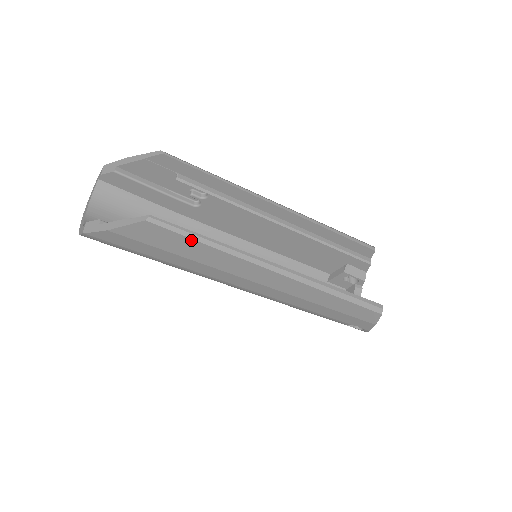
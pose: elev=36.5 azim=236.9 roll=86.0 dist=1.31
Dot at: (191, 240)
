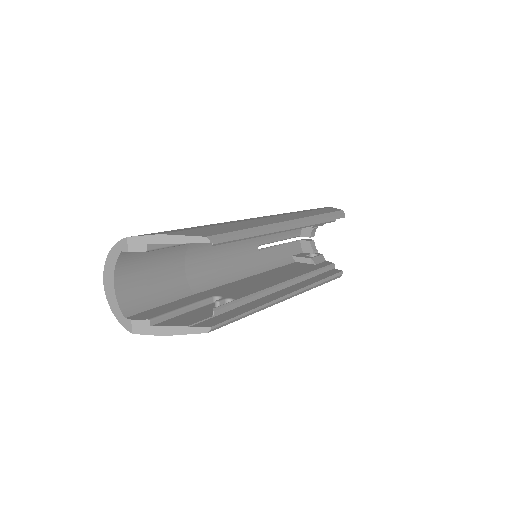
Dot at: (236, 320)
